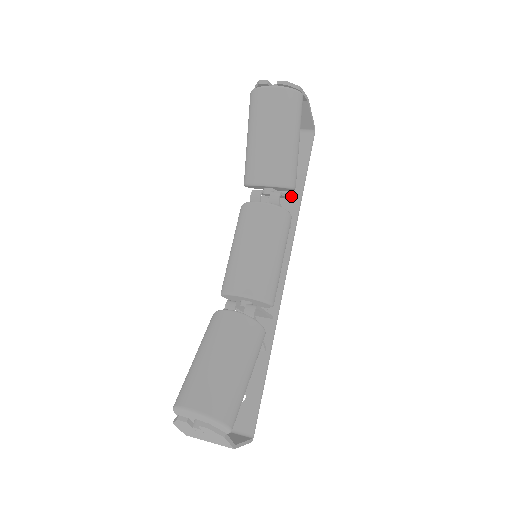
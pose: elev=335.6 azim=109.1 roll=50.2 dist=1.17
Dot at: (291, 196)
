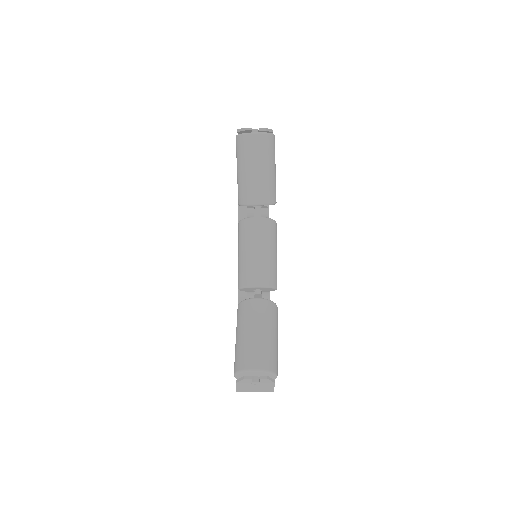
Dot at: occluded
